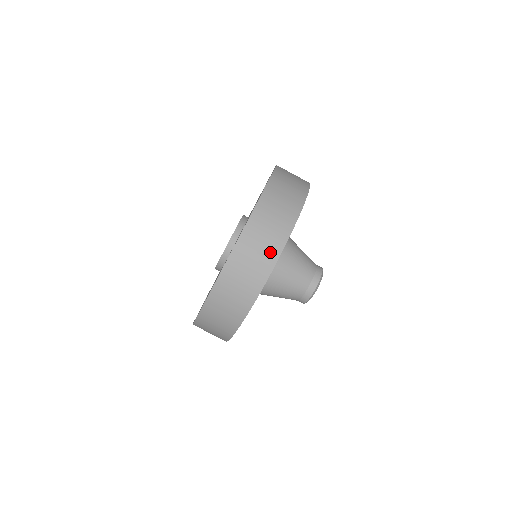
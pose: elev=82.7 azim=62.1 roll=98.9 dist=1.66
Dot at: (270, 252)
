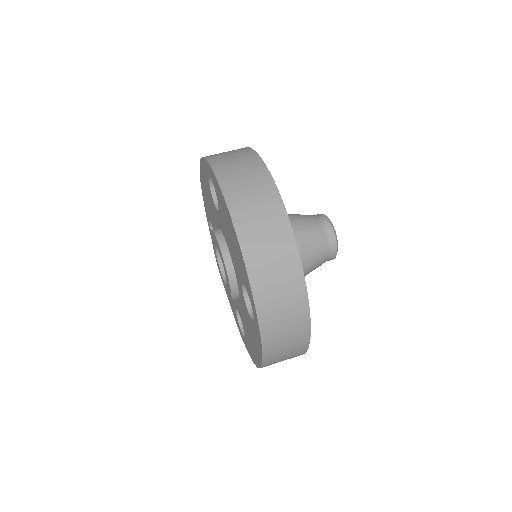
Dot at: (289, 268)
